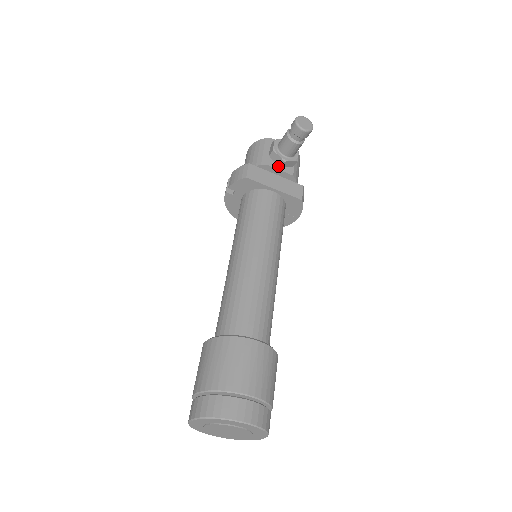
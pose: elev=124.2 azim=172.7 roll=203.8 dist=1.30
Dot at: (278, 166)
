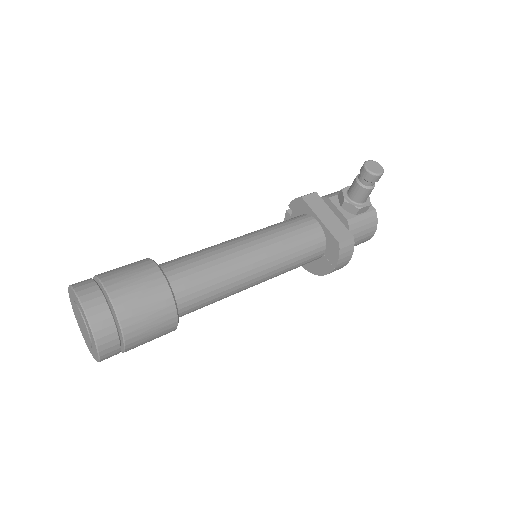
Dot at: (339, 206)
